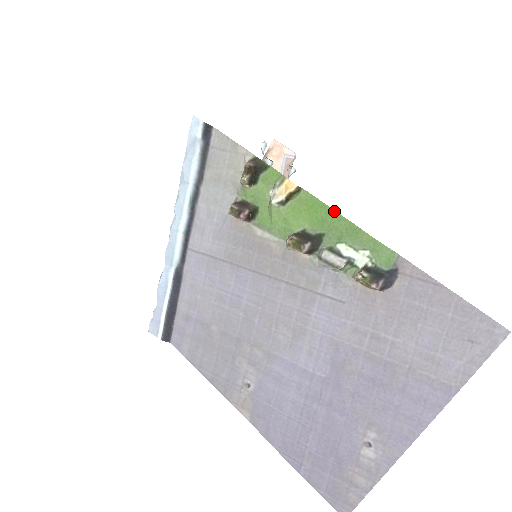
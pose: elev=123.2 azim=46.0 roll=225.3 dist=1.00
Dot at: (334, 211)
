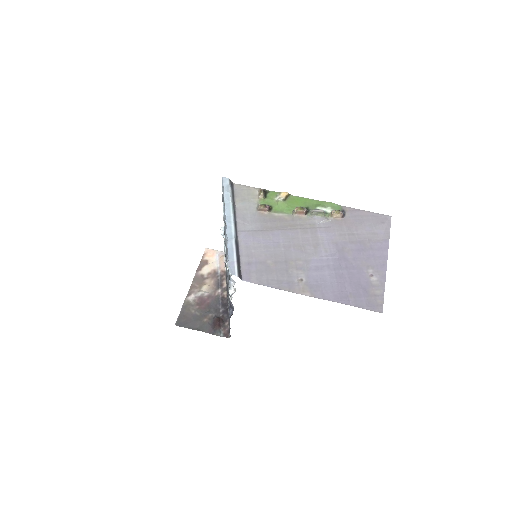
Dot at: (308, 199)
